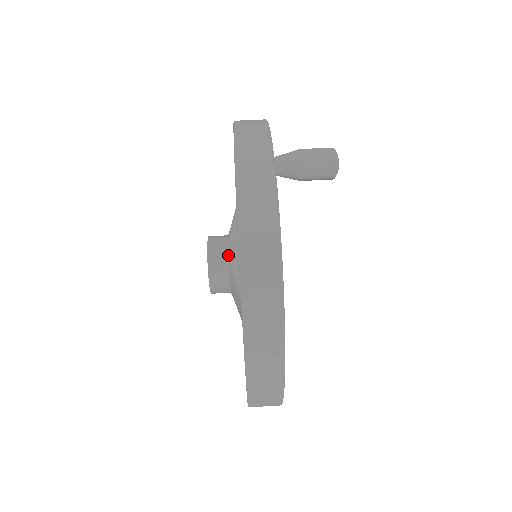
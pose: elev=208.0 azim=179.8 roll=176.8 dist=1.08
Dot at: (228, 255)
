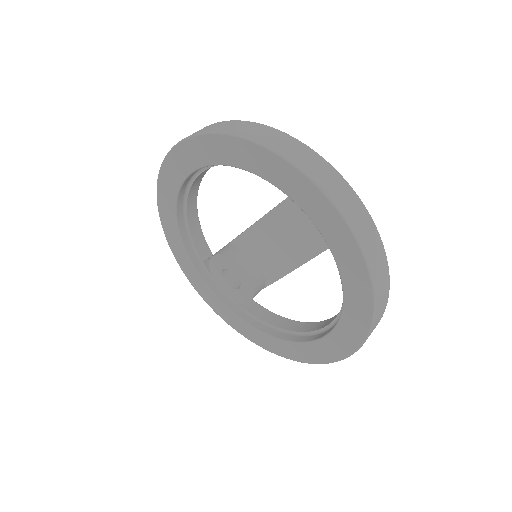
Dot at: (228, 244)
